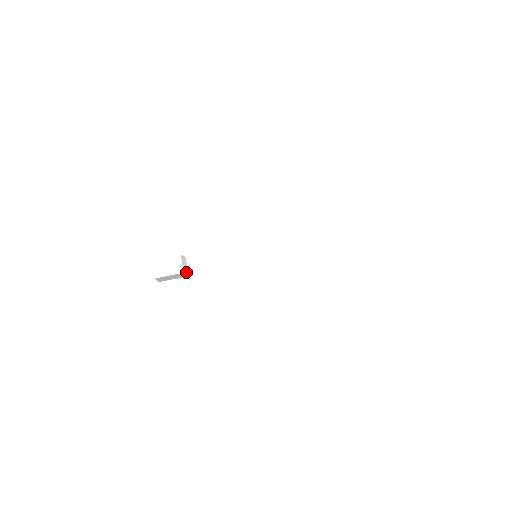
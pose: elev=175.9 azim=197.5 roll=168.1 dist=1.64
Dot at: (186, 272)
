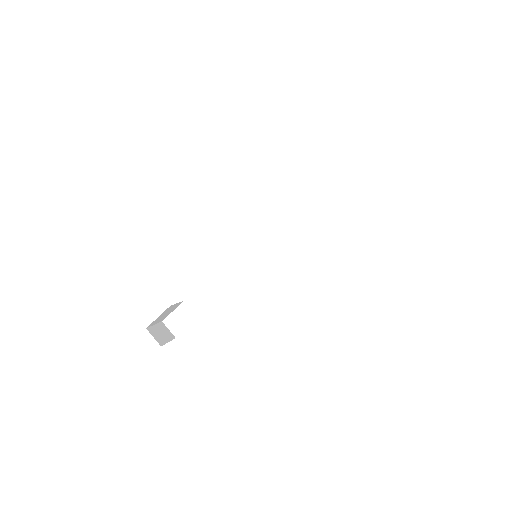
Dot at: occluded
